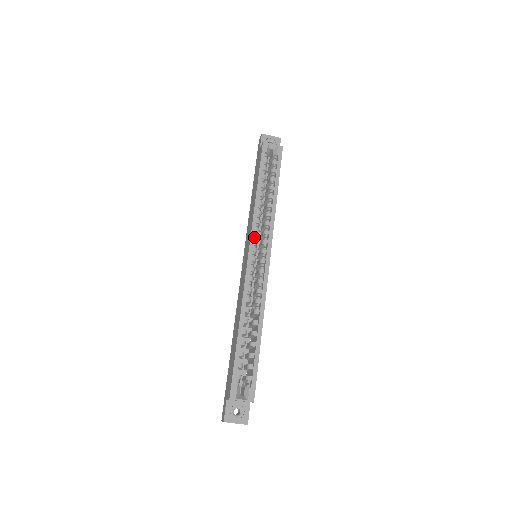
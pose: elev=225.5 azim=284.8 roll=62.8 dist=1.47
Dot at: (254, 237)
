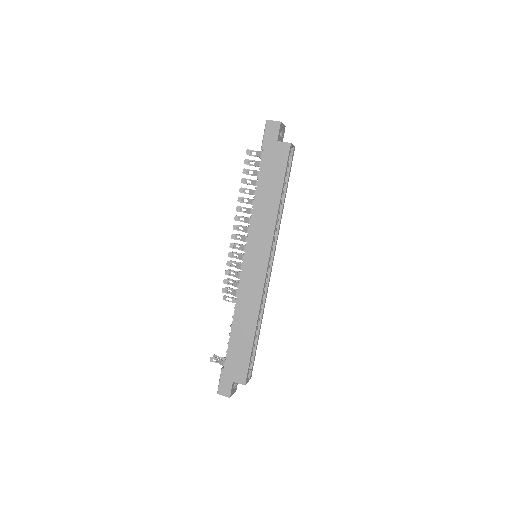
Dot at: occluded
